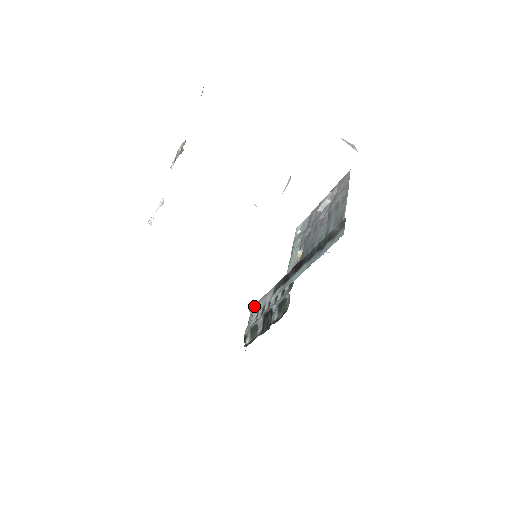
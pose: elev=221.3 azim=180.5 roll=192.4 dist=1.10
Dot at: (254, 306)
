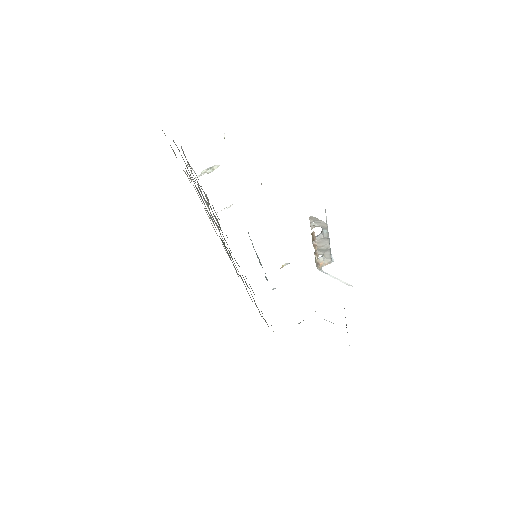
Dot at: occluded
